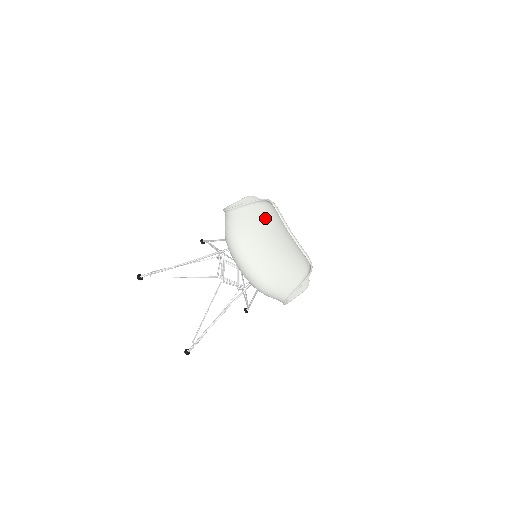
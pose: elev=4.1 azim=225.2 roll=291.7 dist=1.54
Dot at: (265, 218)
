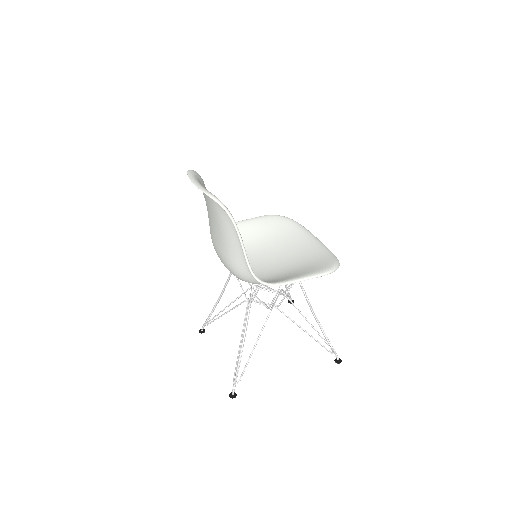
Dot at: occluded
